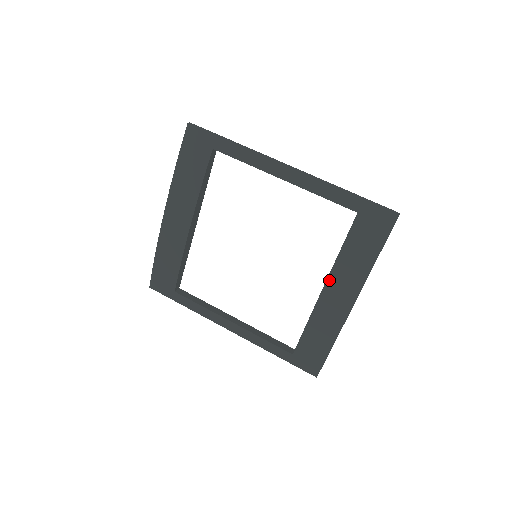
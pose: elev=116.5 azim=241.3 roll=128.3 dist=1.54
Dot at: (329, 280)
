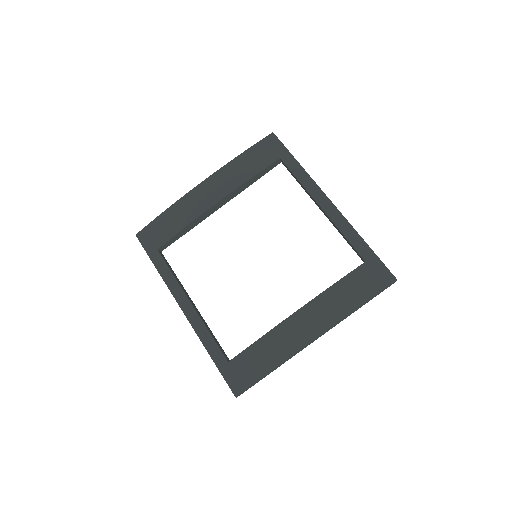
Dot at: (309, 304)
